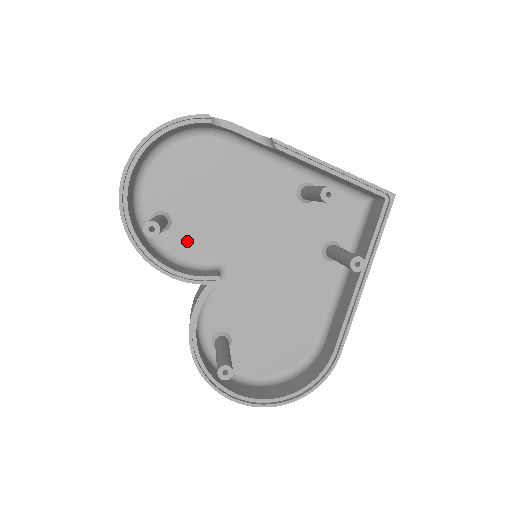
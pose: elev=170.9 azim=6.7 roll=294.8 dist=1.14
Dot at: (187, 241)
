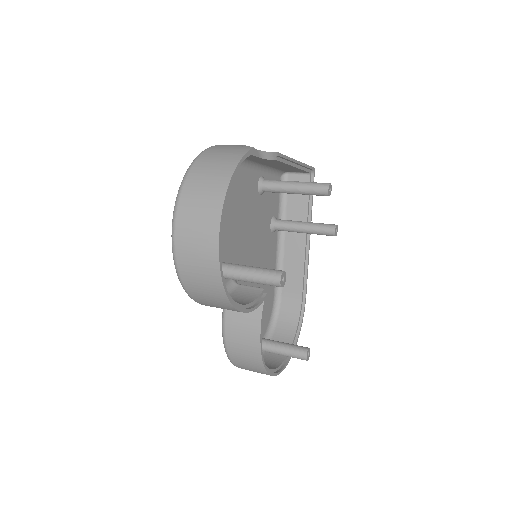
Dot at: occluded
